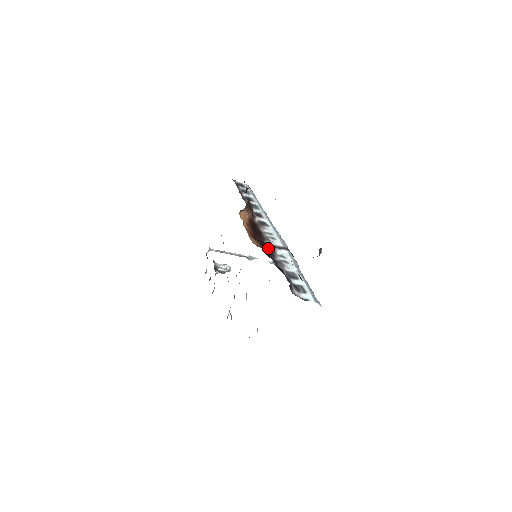
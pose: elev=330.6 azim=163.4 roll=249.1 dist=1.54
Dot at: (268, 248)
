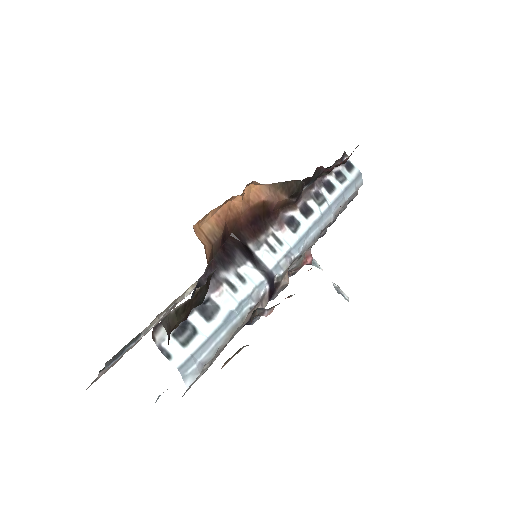
Dot at: (237, 253)
